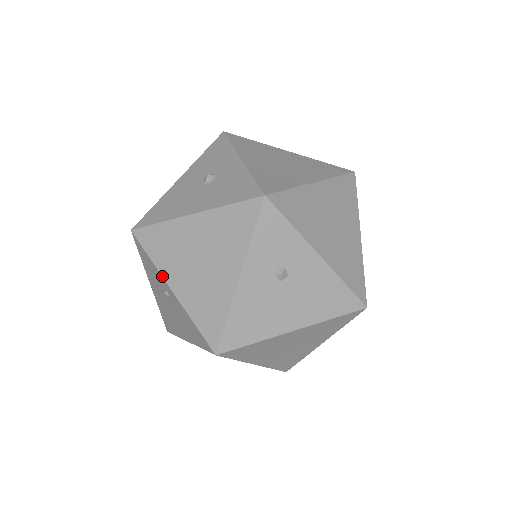
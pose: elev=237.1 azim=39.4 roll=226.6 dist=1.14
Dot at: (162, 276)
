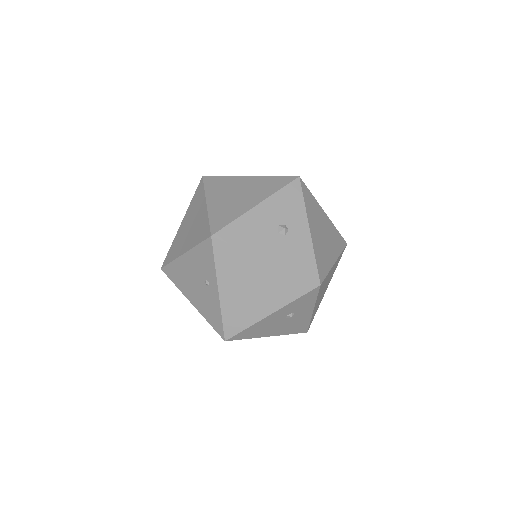
Dot at: (217, 279)
